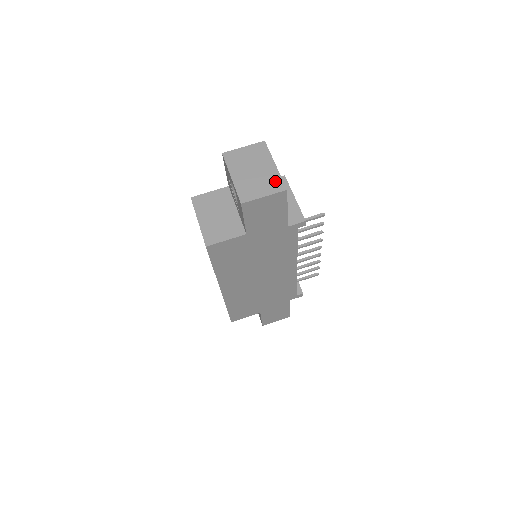
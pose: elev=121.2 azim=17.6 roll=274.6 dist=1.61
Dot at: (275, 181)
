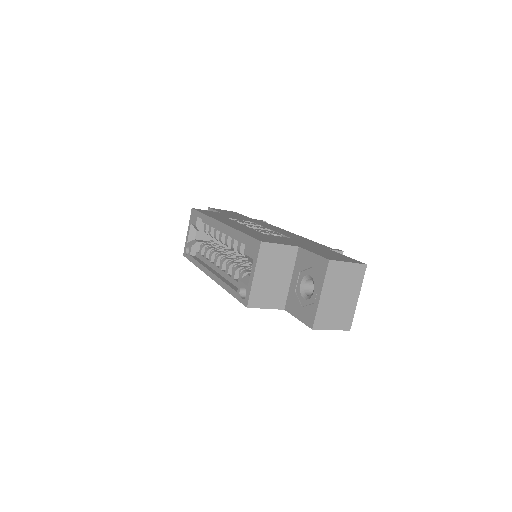
Dot at: (348, 317)
